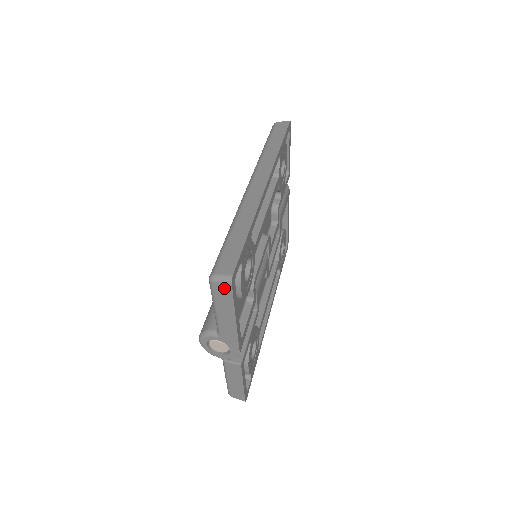
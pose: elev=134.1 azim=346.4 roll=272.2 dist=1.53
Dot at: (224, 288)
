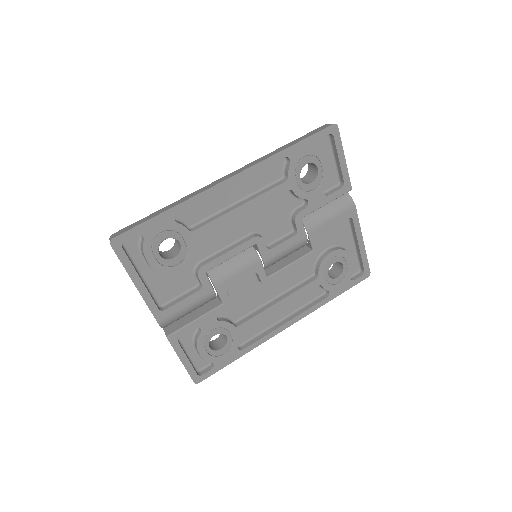
Dot at: occluded
